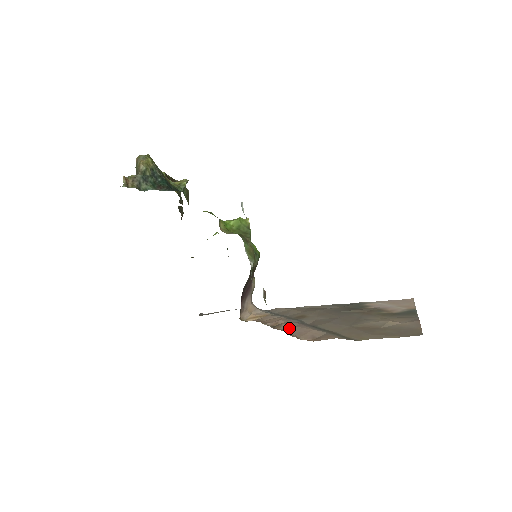
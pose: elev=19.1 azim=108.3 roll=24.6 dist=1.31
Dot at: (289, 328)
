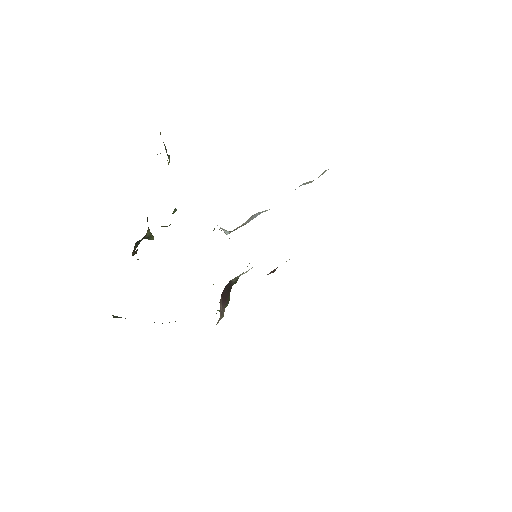
Dot at: occluded
